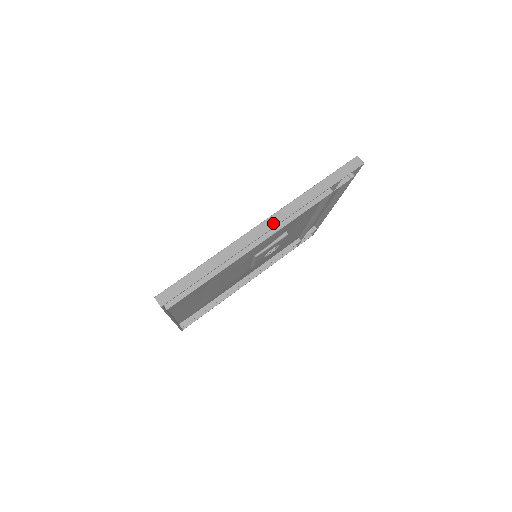
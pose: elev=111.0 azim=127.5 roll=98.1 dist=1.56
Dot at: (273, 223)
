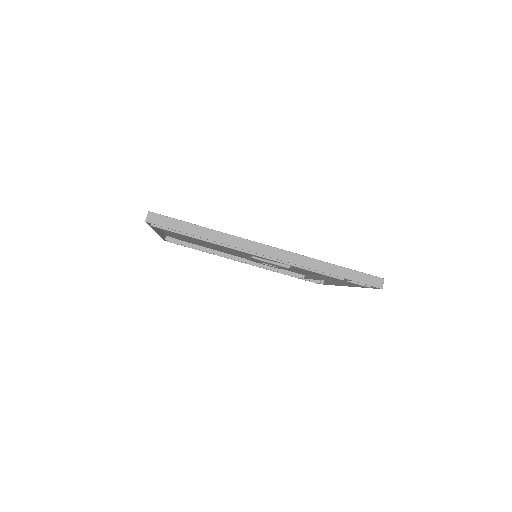
Dot at: (276, 255)
